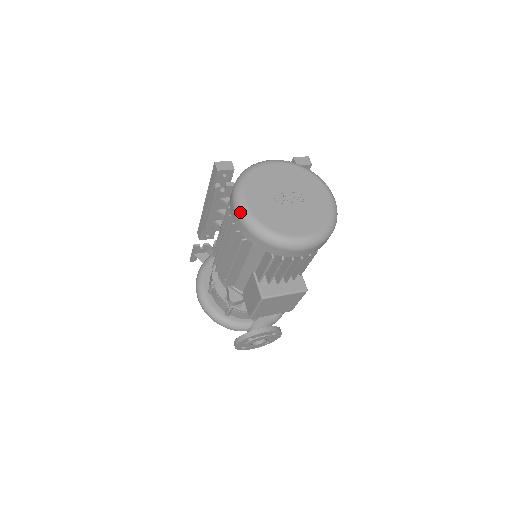
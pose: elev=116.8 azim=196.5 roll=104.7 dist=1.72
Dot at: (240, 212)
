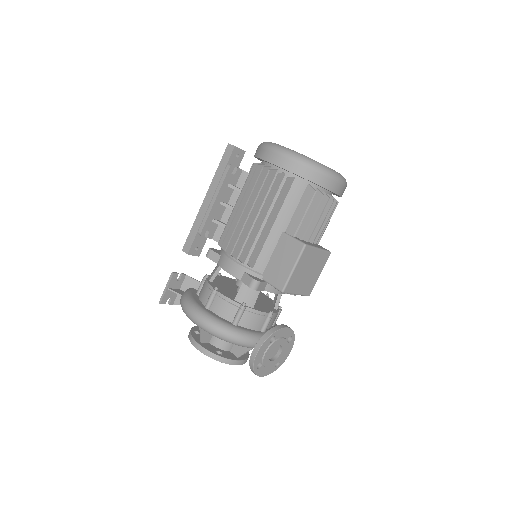
Dot at: (283, 150)
